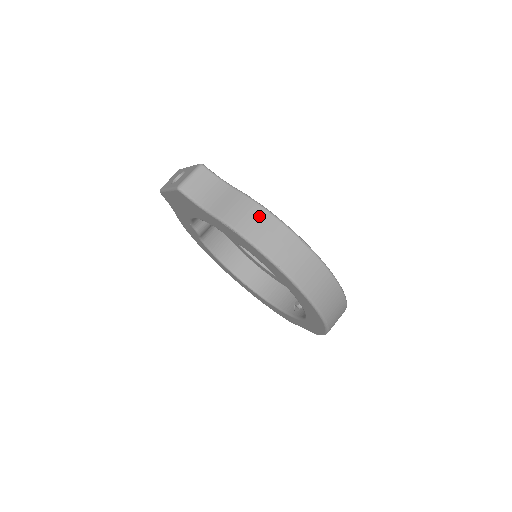
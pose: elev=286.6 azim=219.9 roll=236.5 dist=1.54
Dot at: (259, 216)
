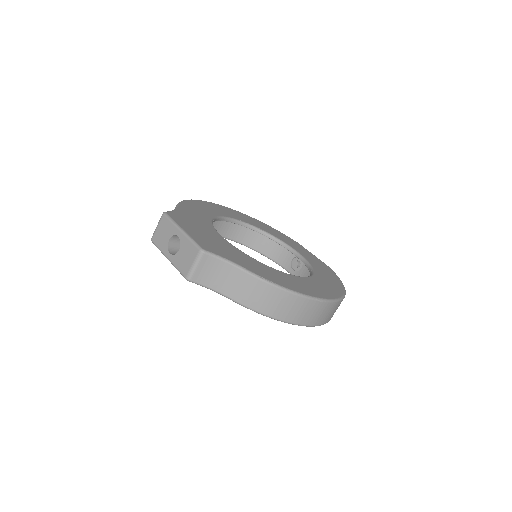
Dot at: (274, 295)
